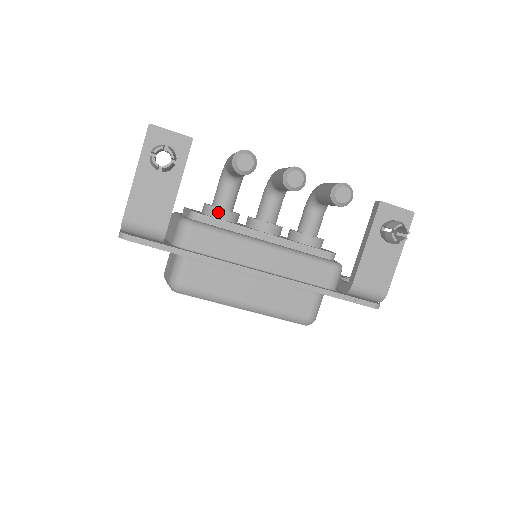
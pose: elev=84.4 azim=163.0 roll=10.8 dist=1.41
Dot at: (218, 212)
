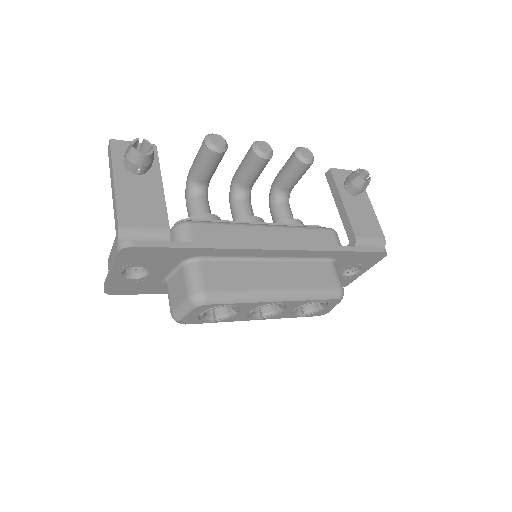
Dot at: (204, 217)
